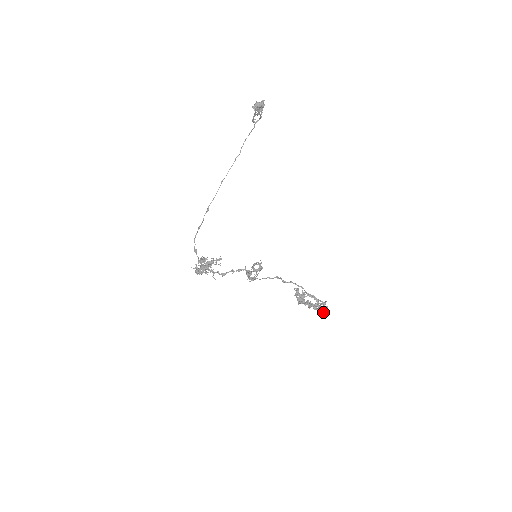
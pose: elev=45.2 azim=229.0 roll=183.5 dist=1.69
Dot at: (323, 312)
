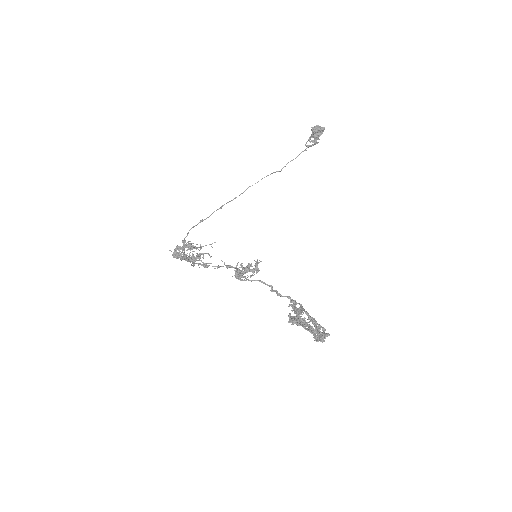
Dot at: (321, 335)
